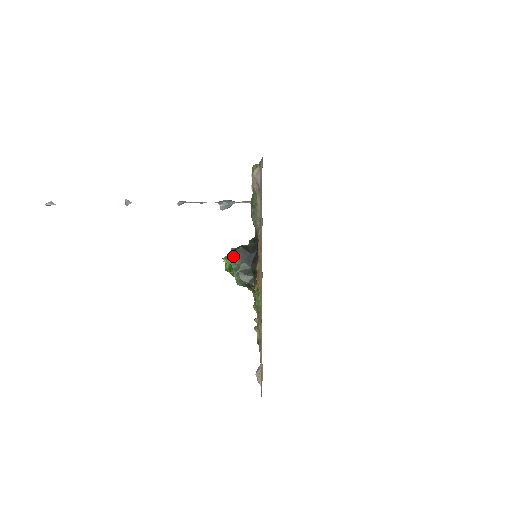
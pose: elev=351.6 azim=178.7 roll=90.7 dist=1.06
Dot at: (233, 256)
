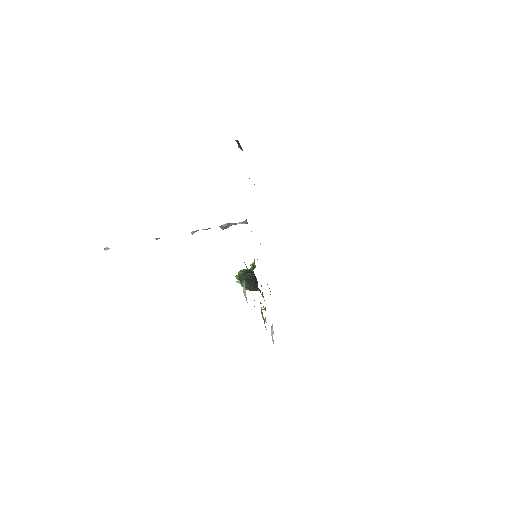
Dot at: (242, 282)
